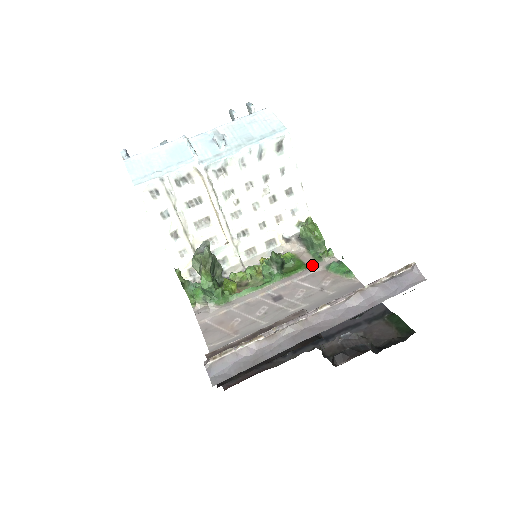
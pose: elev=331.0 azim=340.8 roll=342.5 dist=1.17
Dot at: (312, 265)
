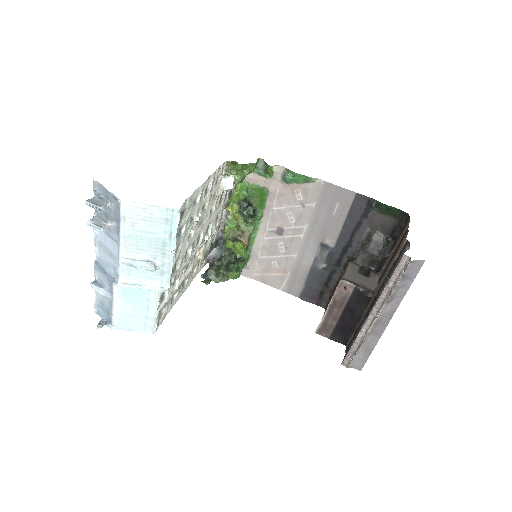
Dot at: (269, 185)
